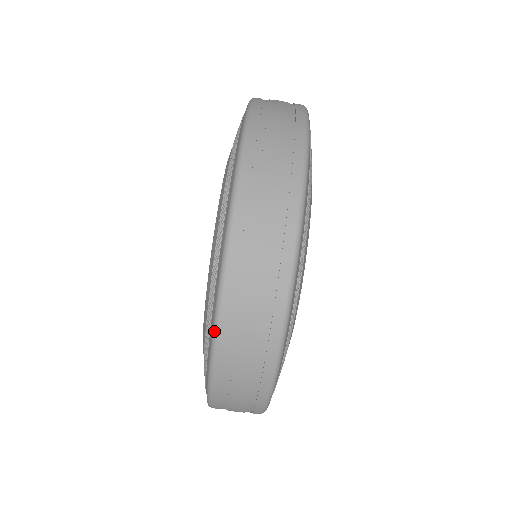
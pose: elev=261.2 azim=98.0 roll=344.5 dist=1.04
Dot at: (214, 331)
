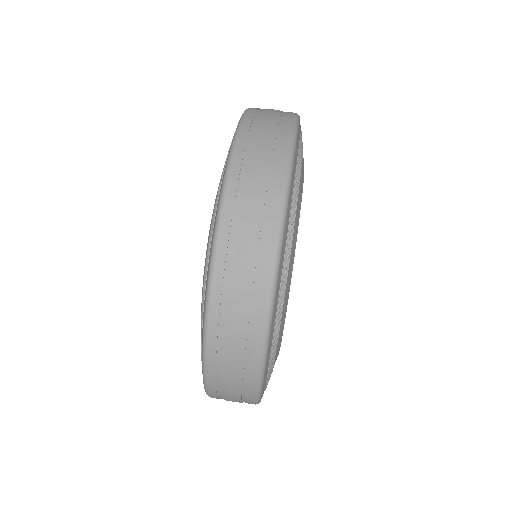
Dot at: (212, 255)
